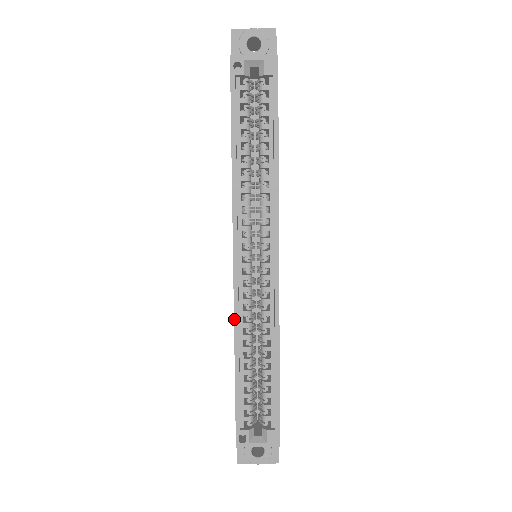
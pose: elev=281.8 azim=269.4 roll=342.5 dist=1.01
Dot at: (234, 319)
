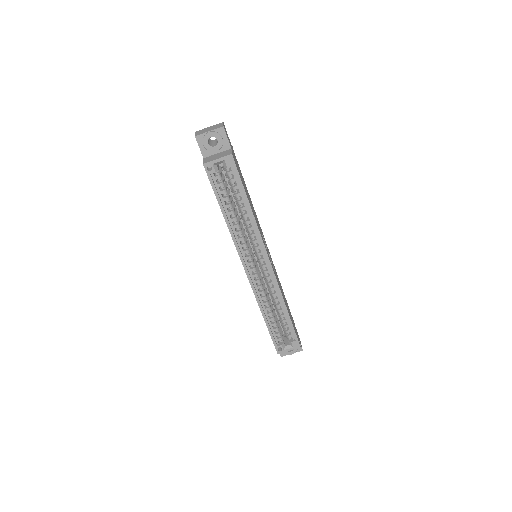
Dot at: (256, 298)
